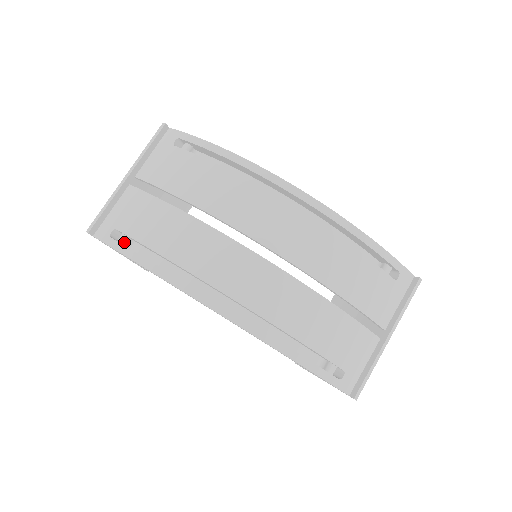
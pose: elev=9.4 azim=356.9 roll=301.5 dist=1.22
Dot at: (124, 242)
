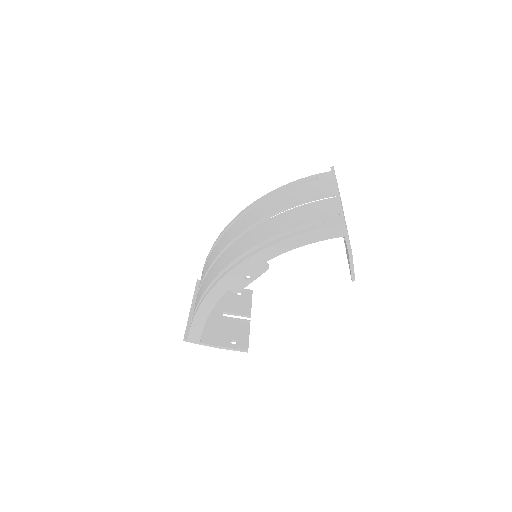
Dot at: occluded
